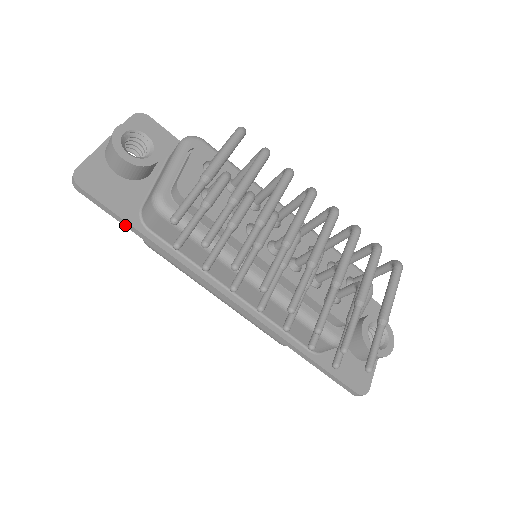
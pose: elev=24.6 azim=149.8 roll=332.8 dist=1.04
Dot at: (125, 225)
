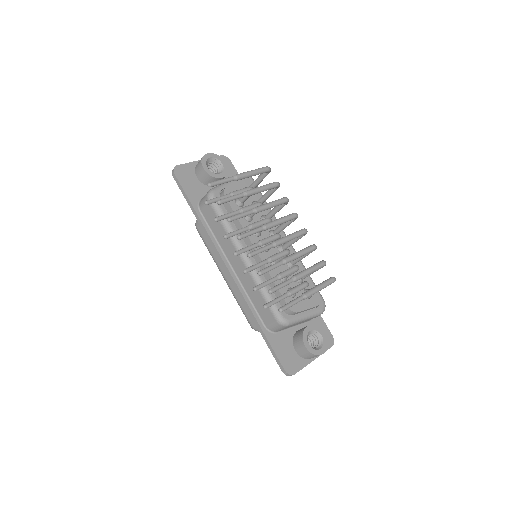
Dot at: (188, 203)
